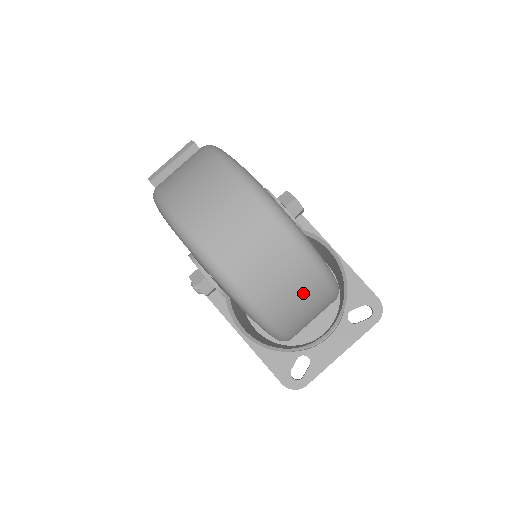
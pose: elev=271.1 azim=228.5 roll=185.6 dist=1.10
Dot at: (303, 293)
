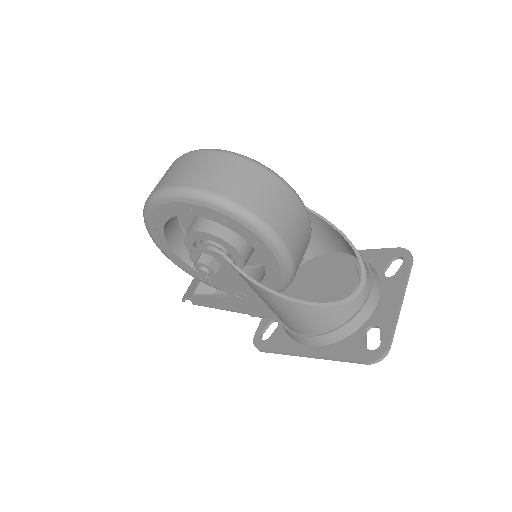
Dot at: (243, 175)
